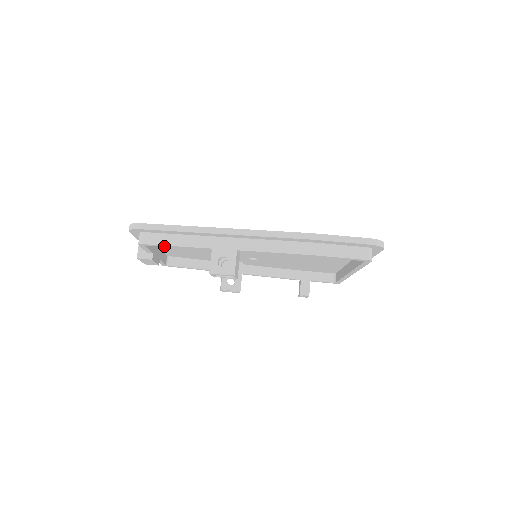
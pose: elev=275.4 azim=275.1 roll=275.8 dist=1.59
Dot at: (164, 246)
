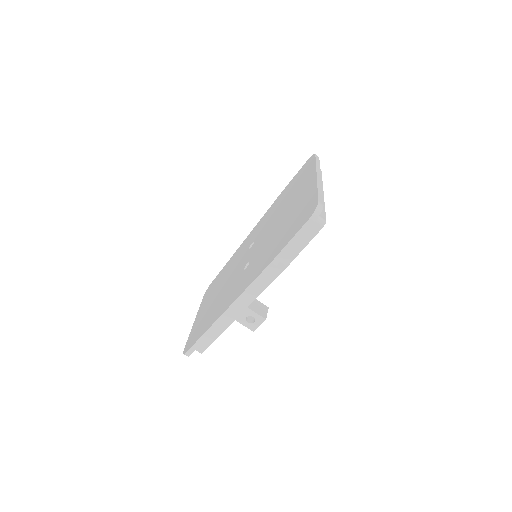
Dot at: (212, 341)
